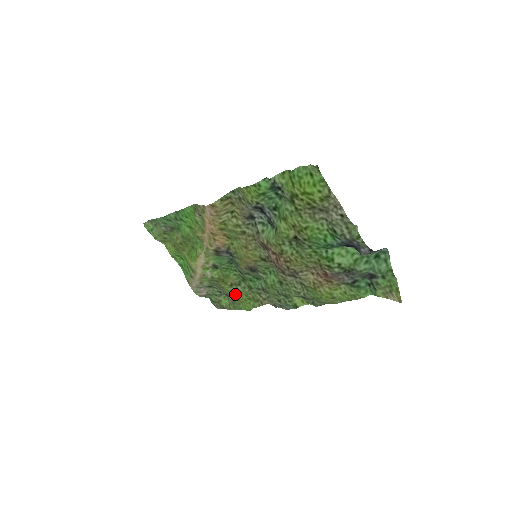
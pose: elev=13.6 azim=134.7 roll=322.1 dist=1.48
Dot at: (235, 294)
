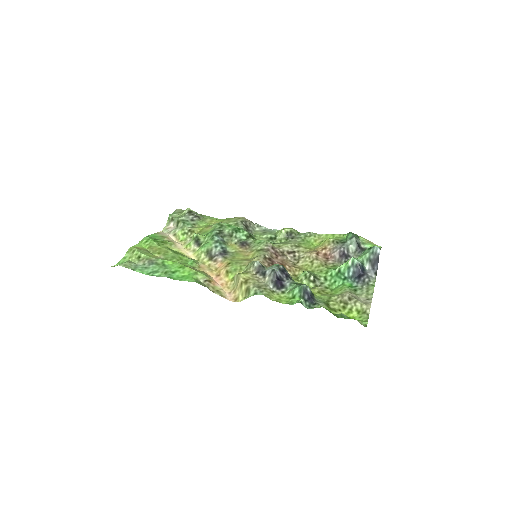
Dot at: (210, 224)
